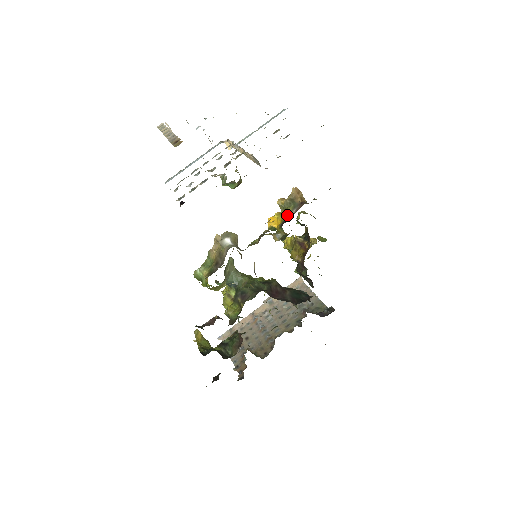
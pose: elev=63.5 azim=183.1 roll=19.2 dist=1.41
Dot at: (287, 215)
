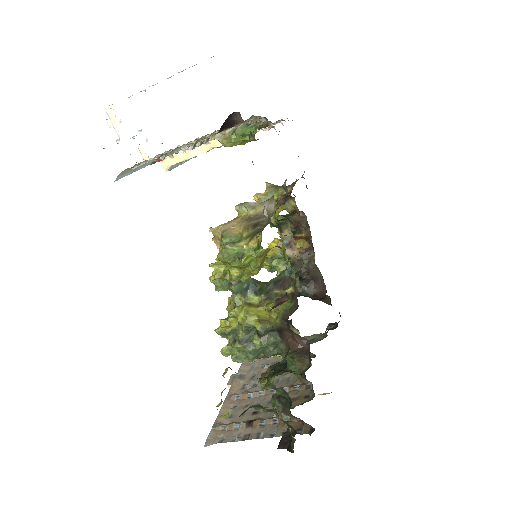
Dot at: (282, 194)
